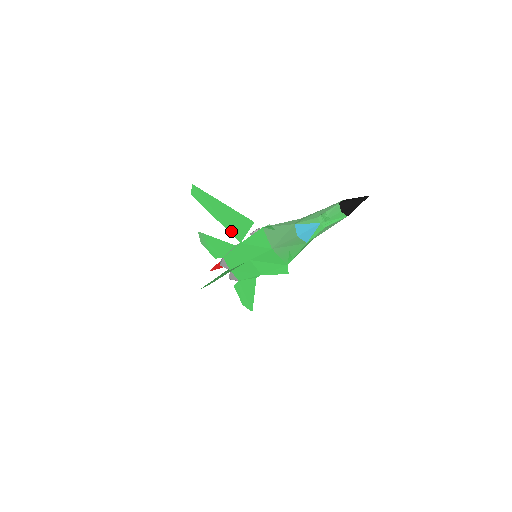
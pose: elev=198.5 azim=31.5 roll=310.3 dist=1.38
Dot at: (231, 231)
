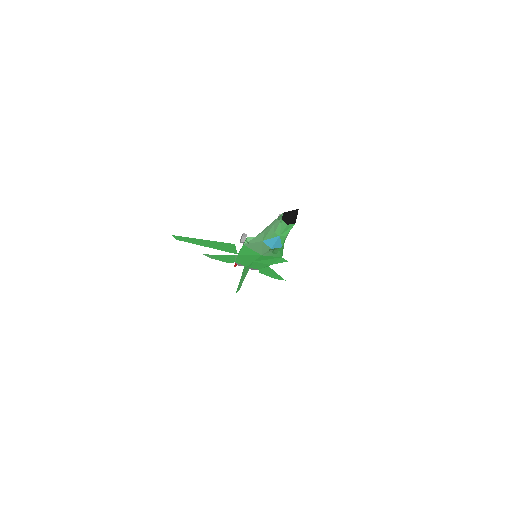
Dot at: (225, 251)
